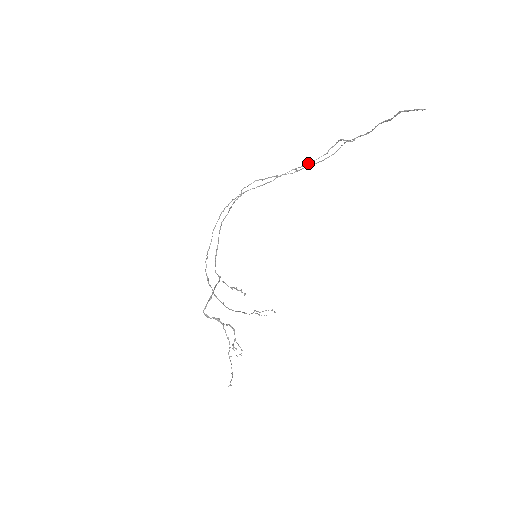
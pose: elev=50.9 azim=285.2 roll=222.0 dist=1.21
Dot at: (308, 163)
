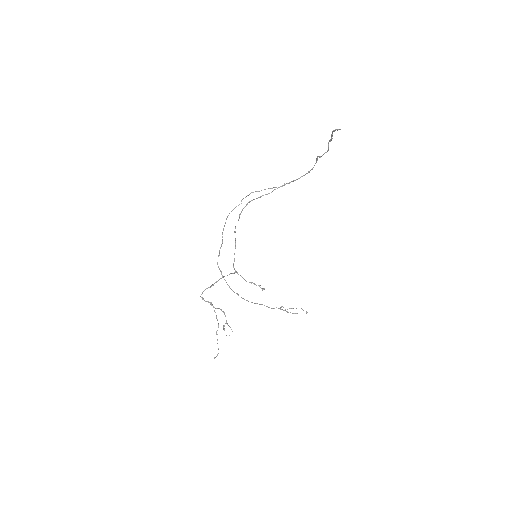
Dot at: occluded
